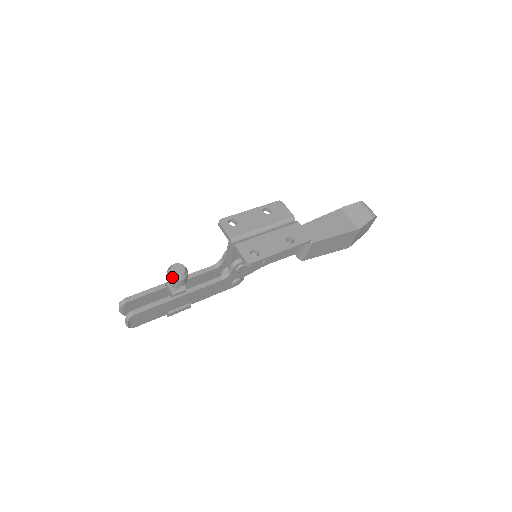
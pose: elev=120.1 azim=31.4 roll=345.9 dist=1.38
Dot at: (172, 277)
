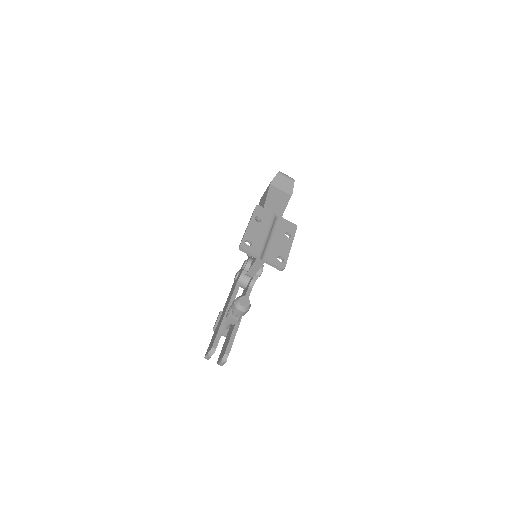
Dot at: (244, 310)
